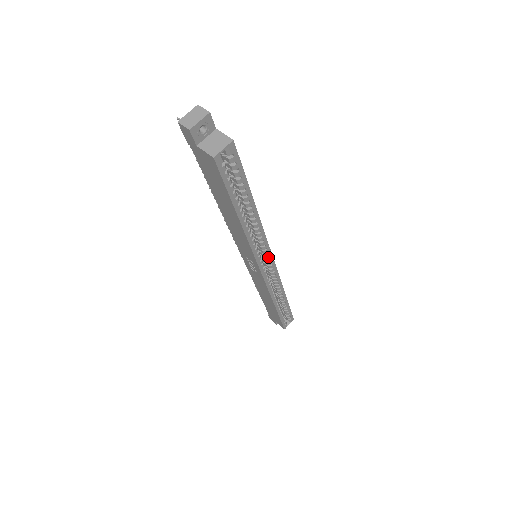
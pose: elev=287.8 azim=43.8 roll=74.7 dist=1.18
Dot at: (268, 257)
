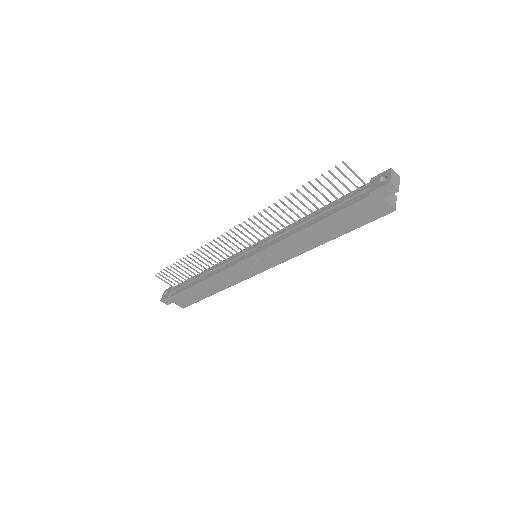
Dot at: occluded
